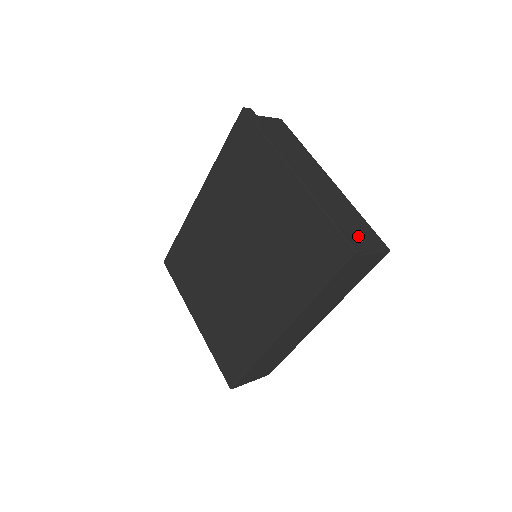
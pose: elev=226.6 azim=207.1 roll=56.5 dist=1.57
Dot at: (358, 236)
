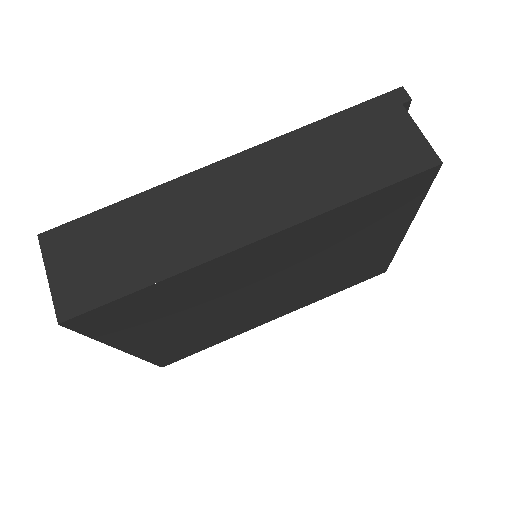
Dot at: occluded
